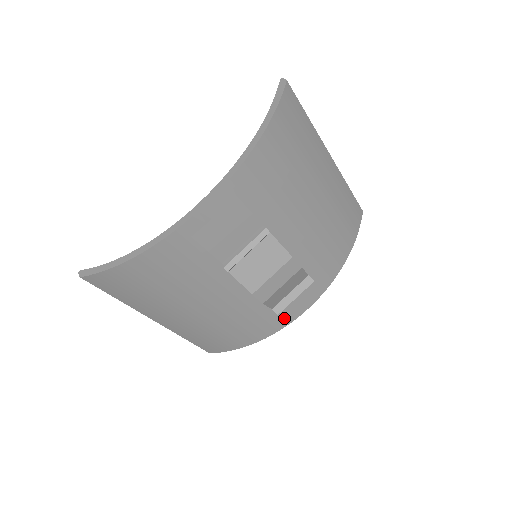
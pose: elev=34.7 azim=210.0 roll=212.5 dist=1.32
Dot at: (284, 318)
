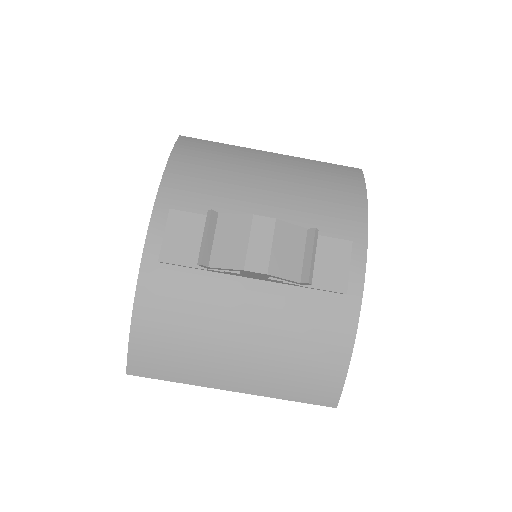
Dot at: (346, 296)
